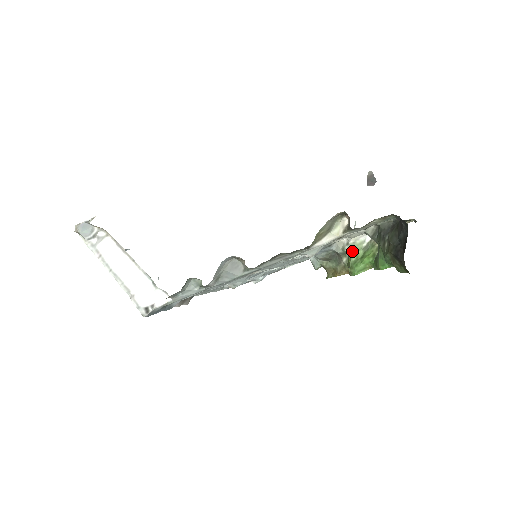
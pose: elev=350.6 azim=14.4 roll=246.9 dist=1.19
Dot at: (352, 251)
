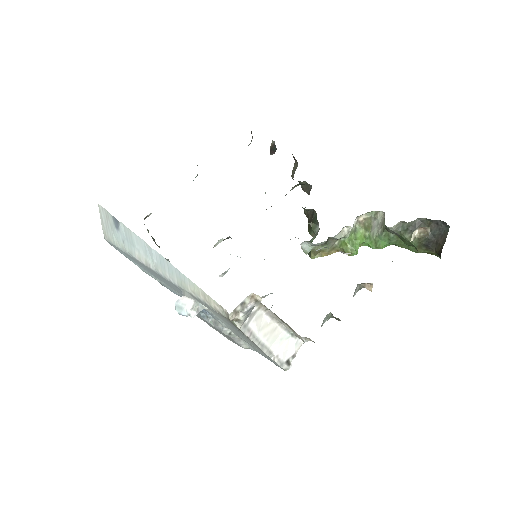
Dot at: (349, 236)
